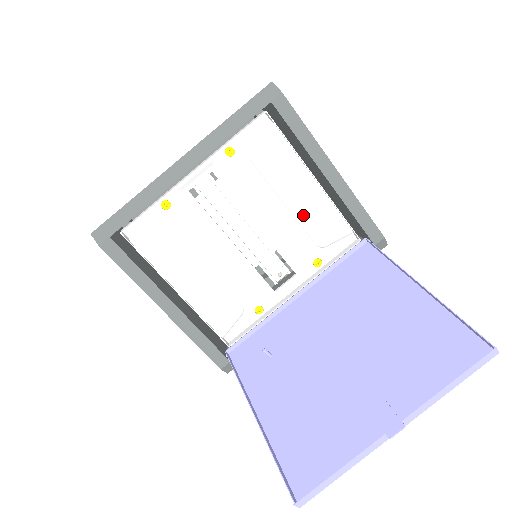
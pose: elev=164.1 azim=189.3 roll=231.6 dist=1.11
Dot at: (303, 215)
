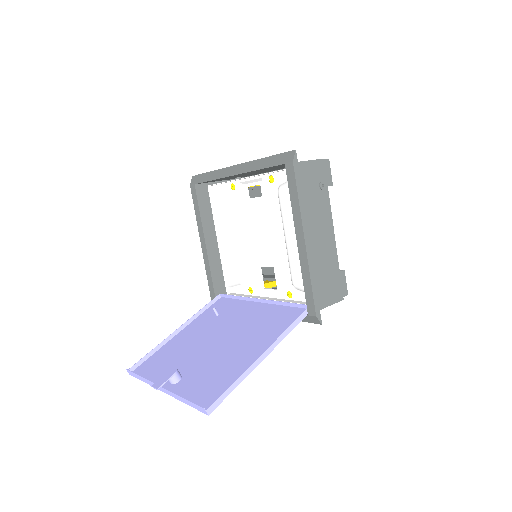
Dot at: (289, 255)
